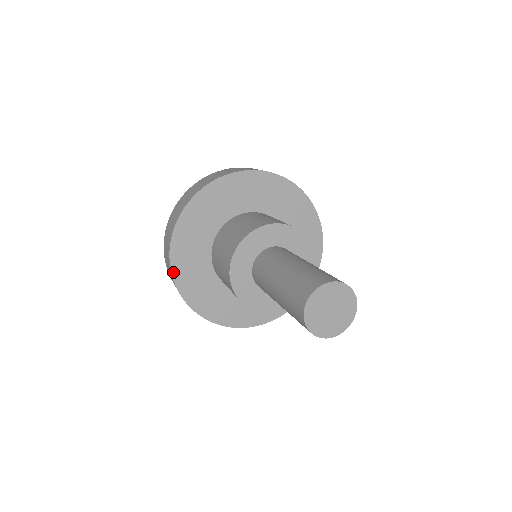
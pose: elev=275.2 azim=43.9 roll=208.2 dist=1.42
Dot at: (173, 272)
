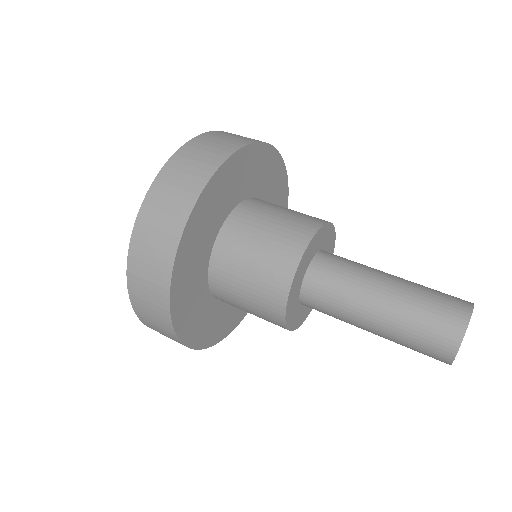
Dot at: (209, 345)
